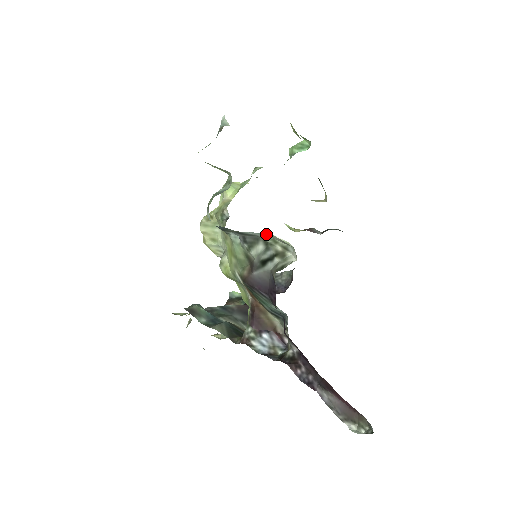
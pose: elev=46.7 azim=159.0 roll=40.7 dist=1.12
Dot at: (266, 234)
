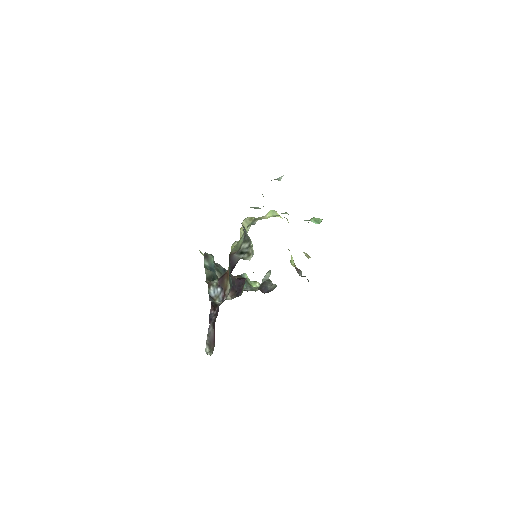
Dot at: occluded
